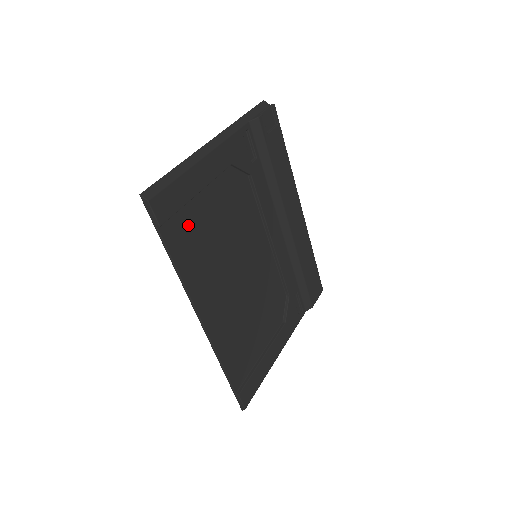
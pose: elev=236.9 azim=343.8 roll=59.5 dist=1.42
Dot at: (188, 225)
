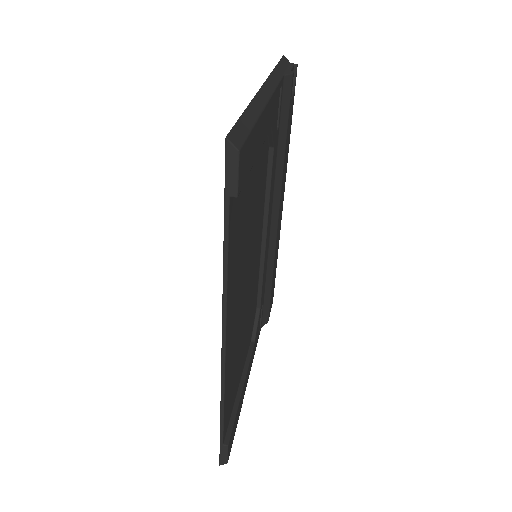
Dot at: (241, 202)
